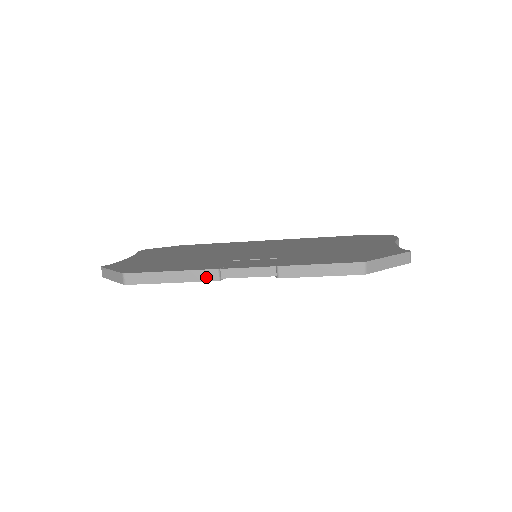
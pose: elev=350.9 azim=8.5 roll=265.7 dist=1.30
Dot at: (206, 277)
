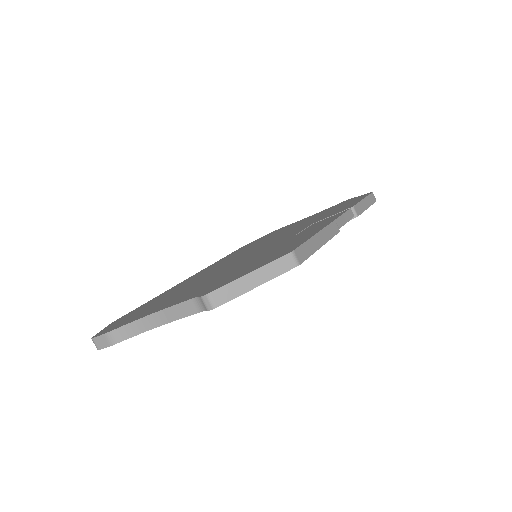
Dot at: (334, 230)
